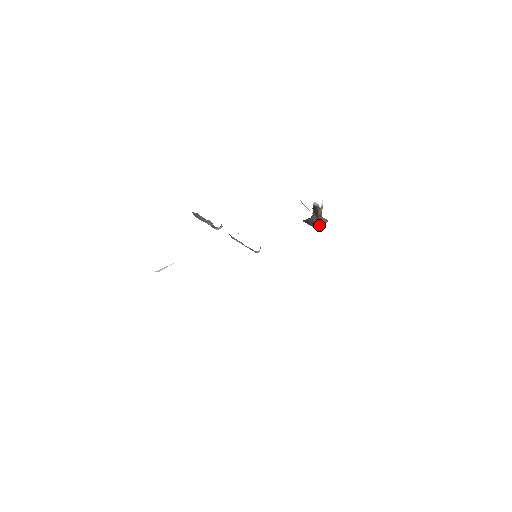
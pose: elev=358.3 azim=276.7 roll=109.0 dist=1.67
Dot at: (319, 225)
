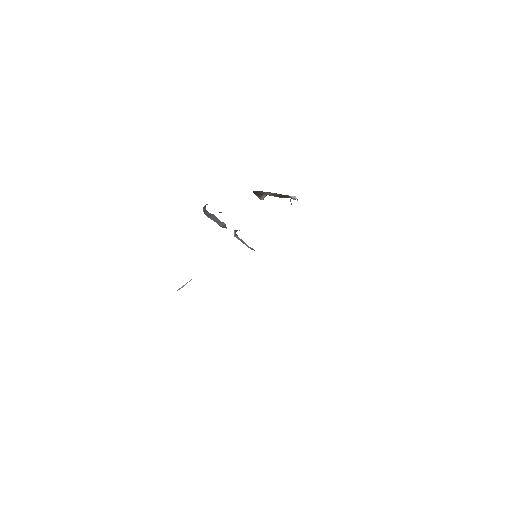
Dot at: occluded
